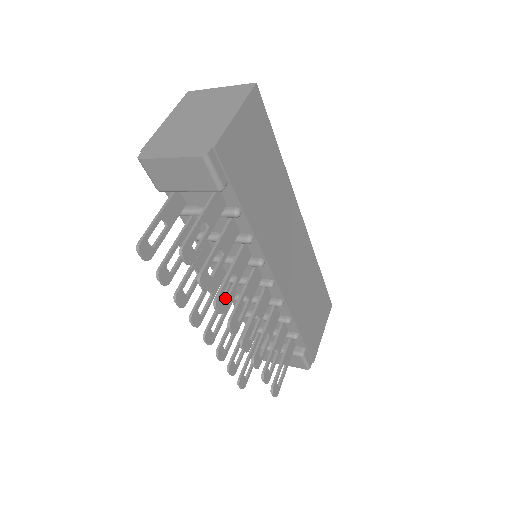
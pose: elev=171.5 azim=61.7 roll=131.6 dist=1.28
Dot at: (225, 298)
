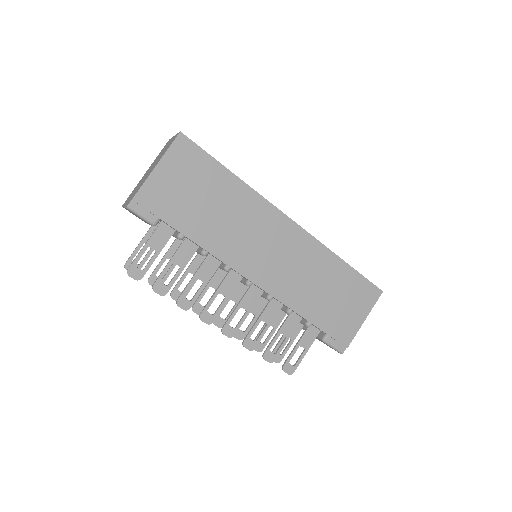
Dot at: (192, 298)
